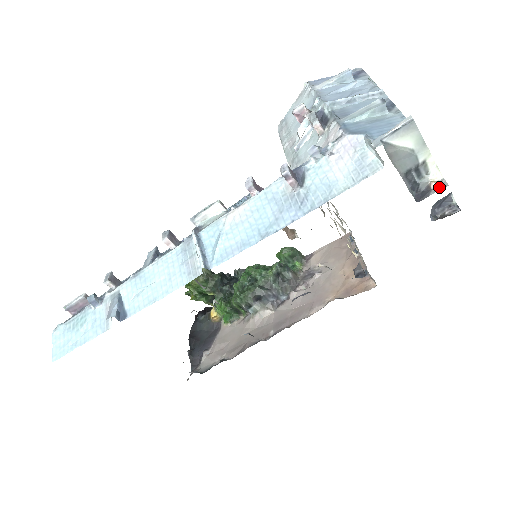
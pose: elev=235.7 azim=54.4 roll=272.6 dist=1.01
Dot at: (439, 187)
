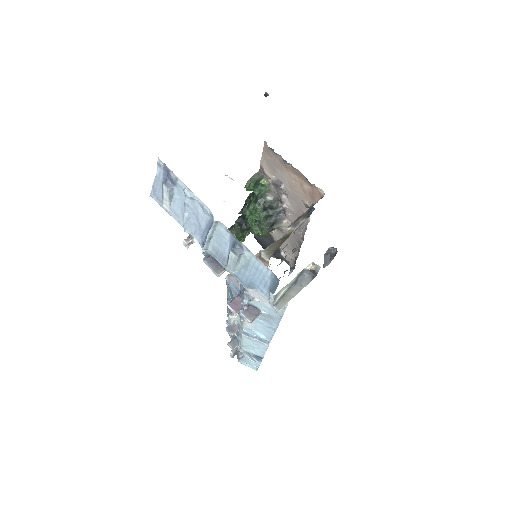
Dot at: (317, 269)
